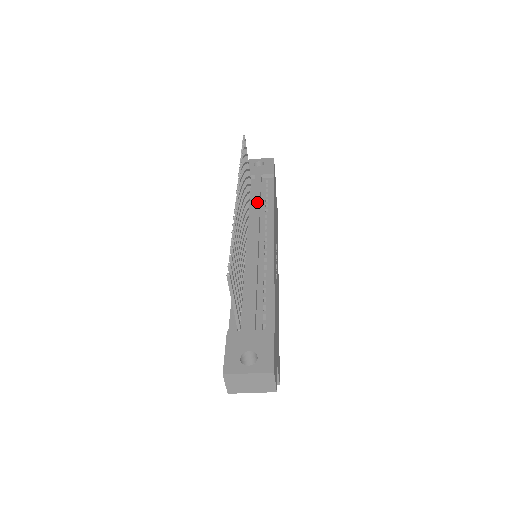
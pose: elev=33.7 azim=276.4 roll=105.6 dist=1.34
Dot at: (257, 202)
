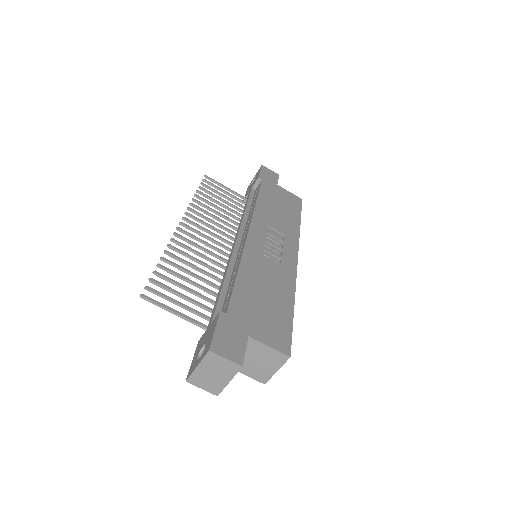
Dot at: (243, 213)
